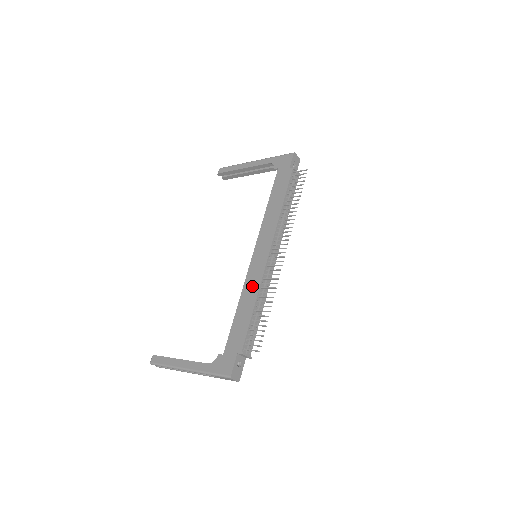
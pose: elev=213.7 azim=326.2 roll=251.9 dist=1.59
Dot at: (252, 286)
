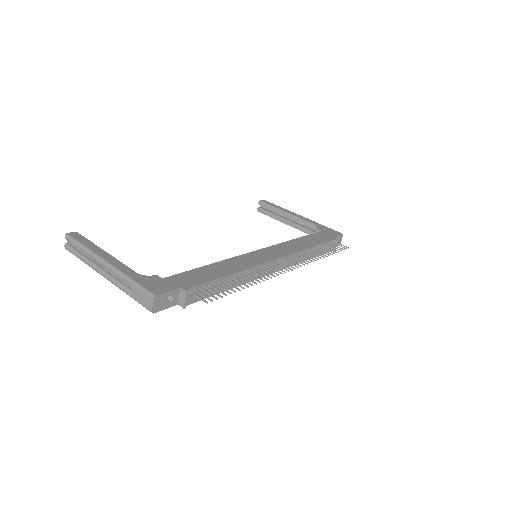
Dot at: (240, 263)
